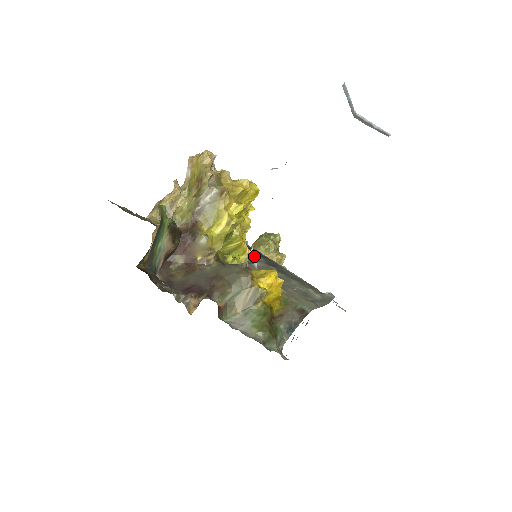
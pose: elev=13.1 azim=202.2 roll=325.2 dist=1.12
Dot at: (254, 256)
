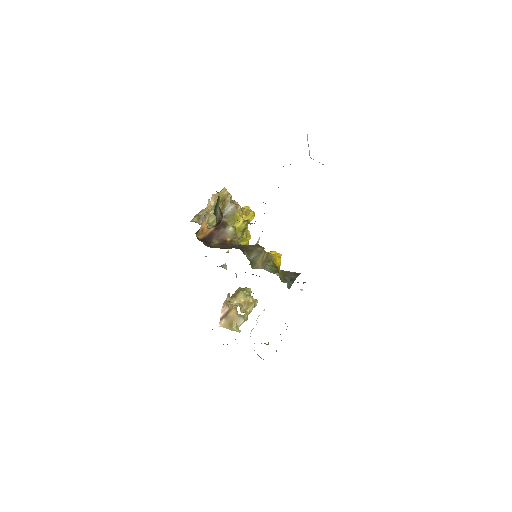
Dot at: occluded
